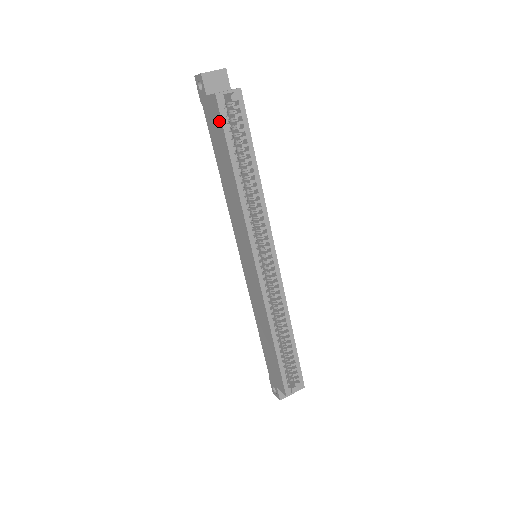
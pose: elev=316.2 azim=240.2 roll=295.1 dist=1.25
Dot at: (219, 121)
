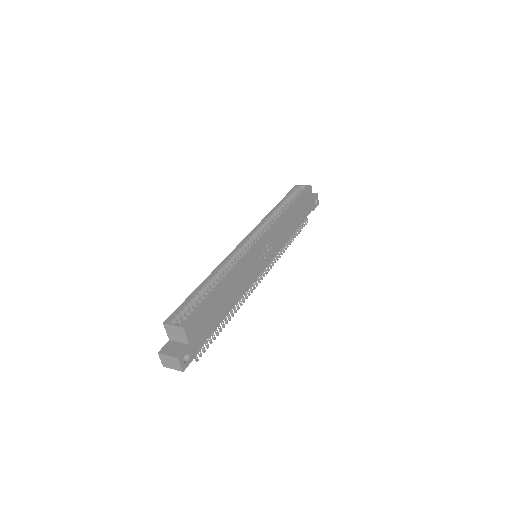
Dot at: occluded
